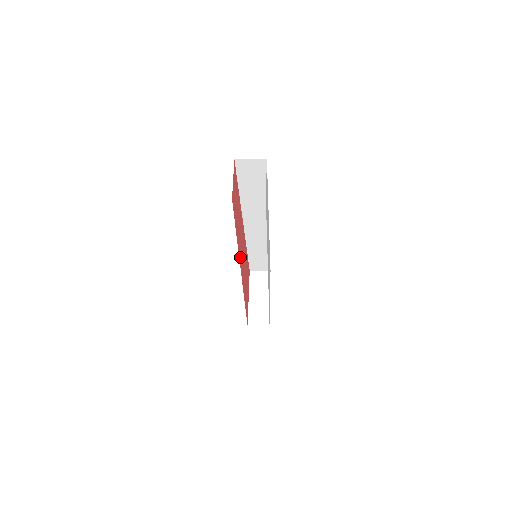
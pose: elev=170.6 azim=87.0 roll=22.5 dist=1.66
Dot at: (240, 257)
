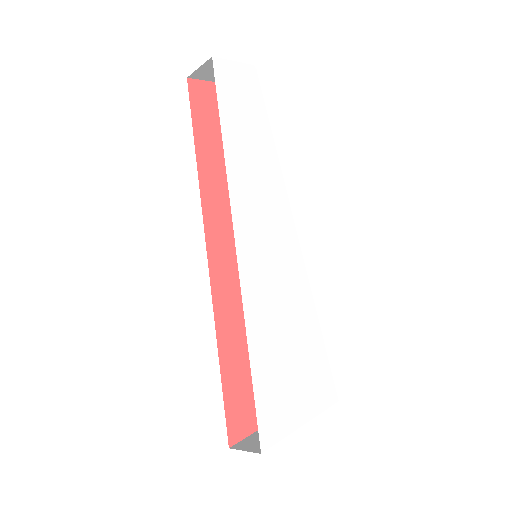
Dot at: (213, 218)
